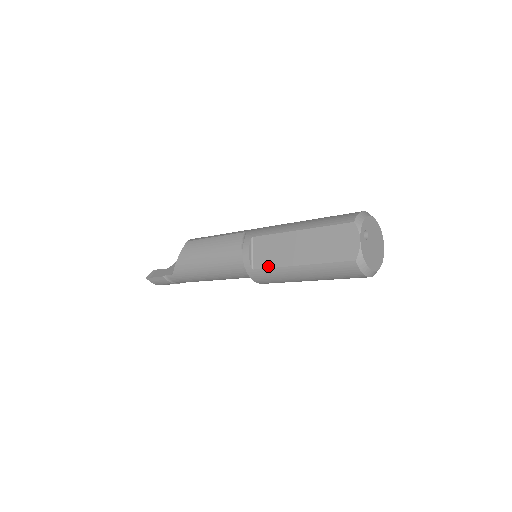
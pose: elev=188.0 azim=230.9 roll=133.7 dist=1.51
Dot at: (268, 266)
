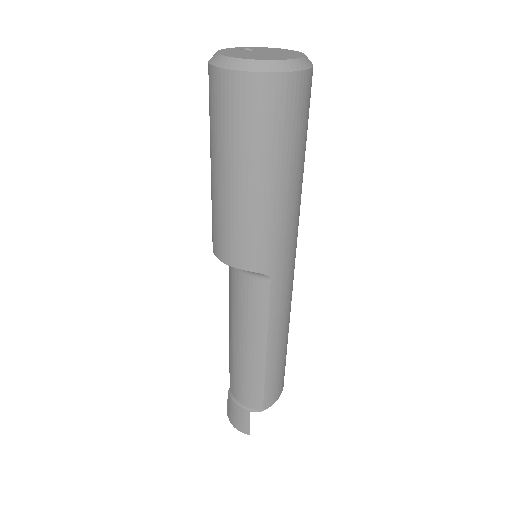
Dot at: occluded
